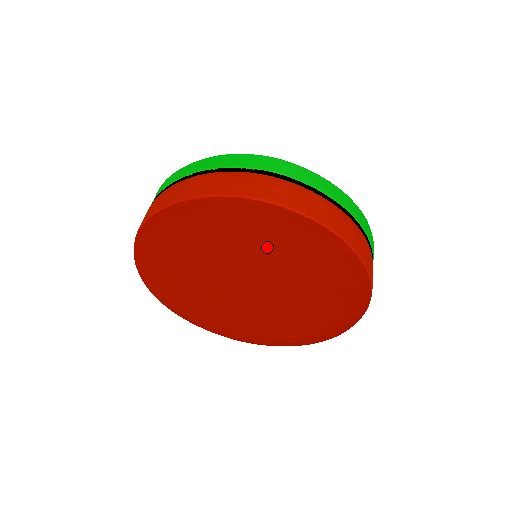
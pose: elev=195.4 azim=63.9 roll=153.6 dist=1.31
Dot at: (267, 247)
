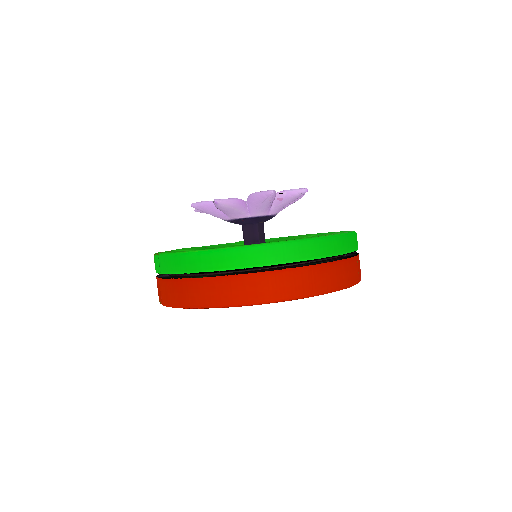
Dot at: occluded
